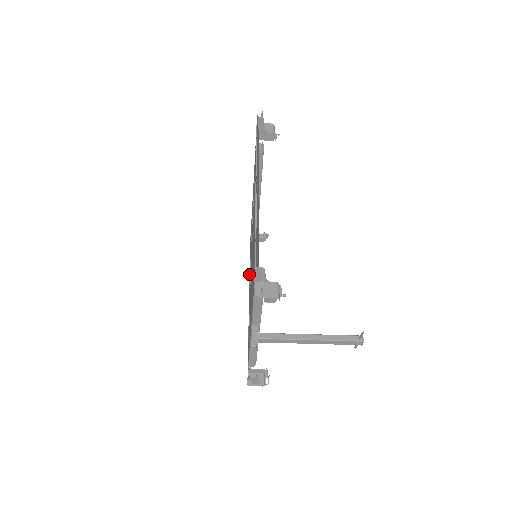
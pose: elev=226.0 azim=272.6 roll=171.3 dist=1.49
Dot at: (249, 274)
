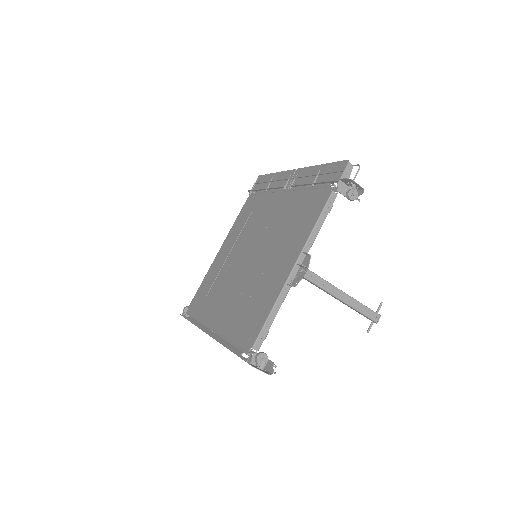
Dot at: occluded
